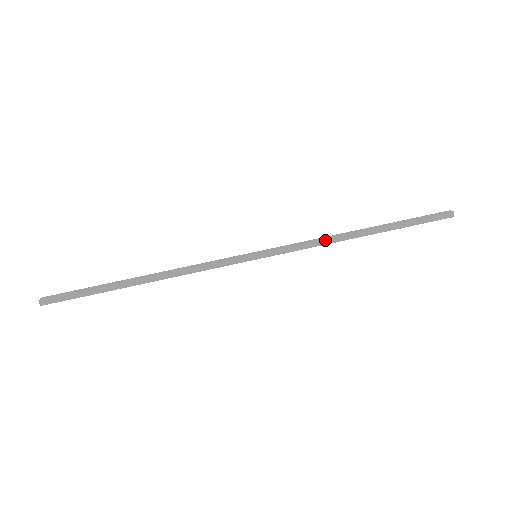
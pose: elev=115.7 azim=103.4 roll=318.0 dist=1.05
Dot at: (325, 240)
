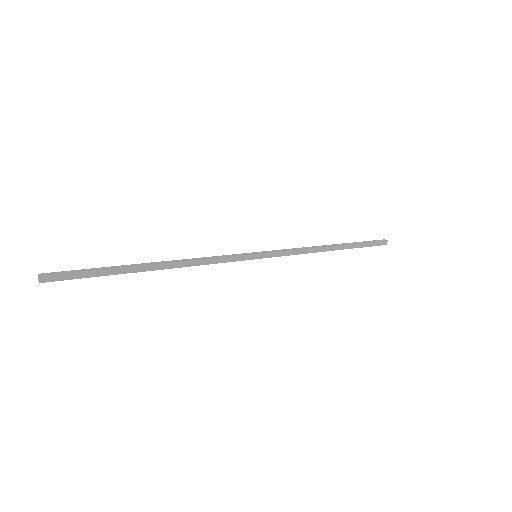
Dot at: (308, 249)
